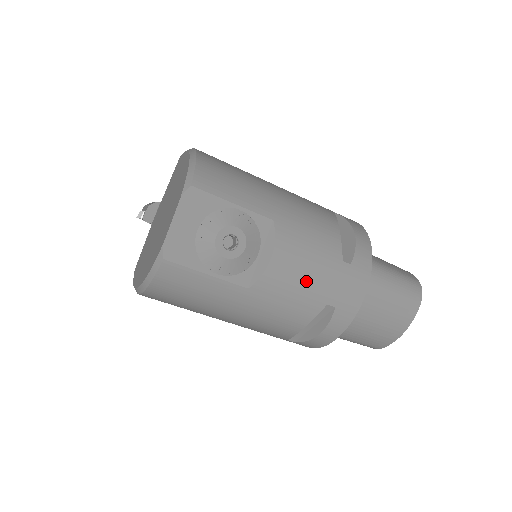
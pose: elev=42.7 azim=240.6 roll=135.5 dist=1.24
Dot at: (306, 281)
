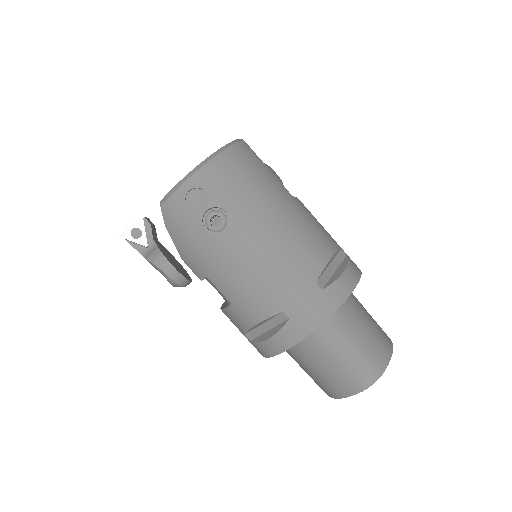
Dot at: occluded
